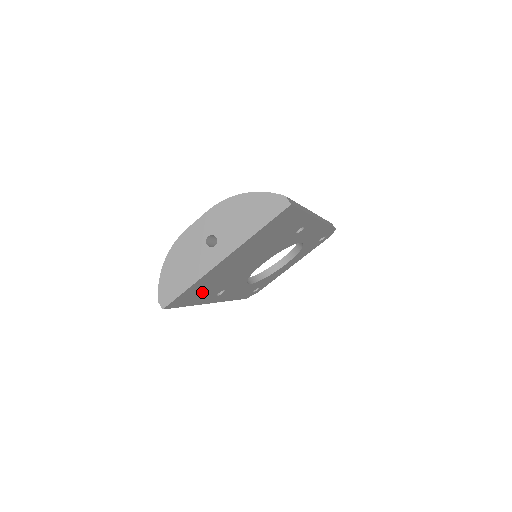
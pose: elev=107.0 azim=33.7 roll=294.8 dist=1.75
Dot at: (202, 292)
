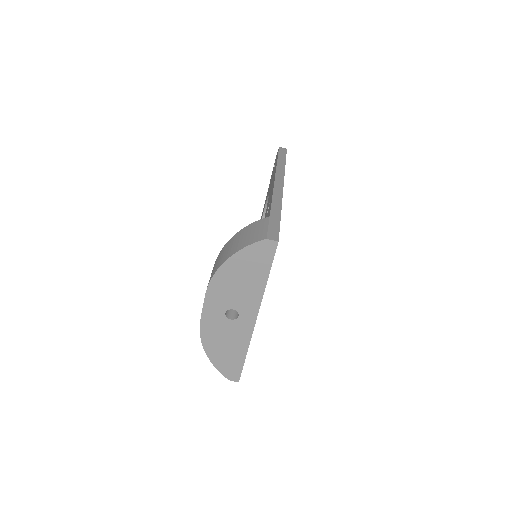
Dot at: occluded
